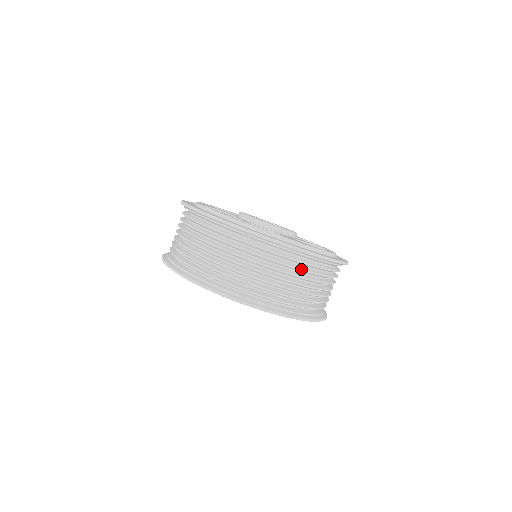
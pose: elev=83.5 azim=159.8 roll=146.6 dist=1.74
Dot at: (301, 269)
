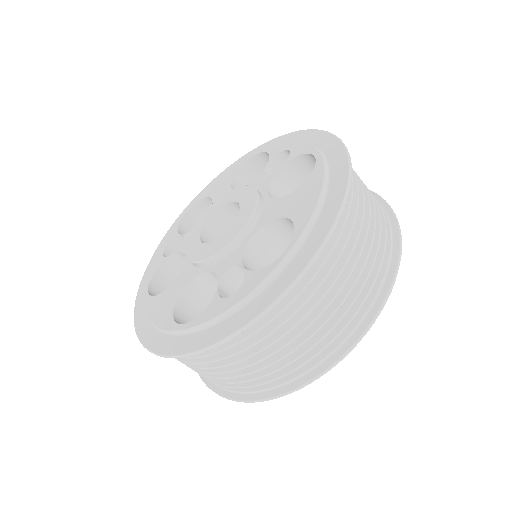
Dot at: (356, 214)
